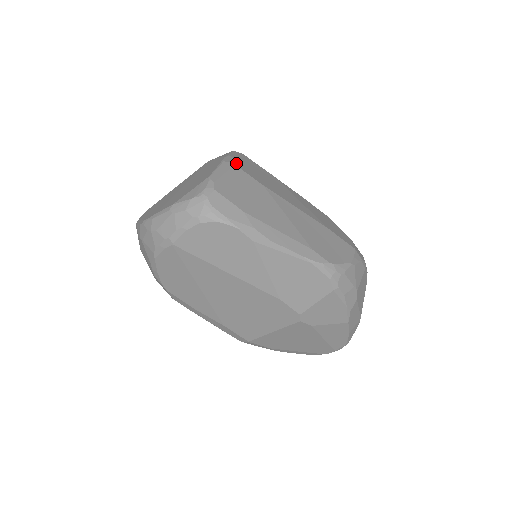
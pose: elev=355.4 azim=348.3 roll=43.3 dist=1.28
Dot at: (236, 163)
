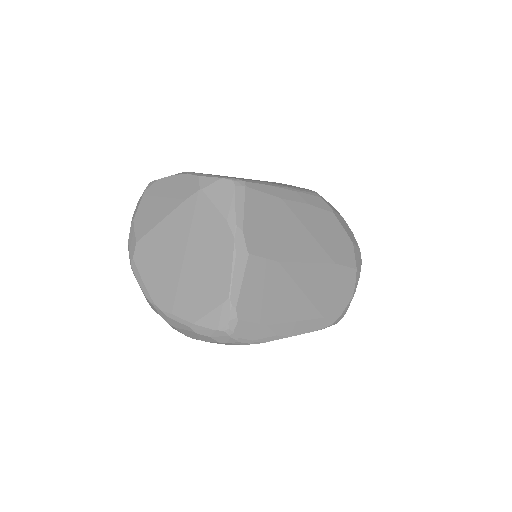
Dot at: (249, 245)
